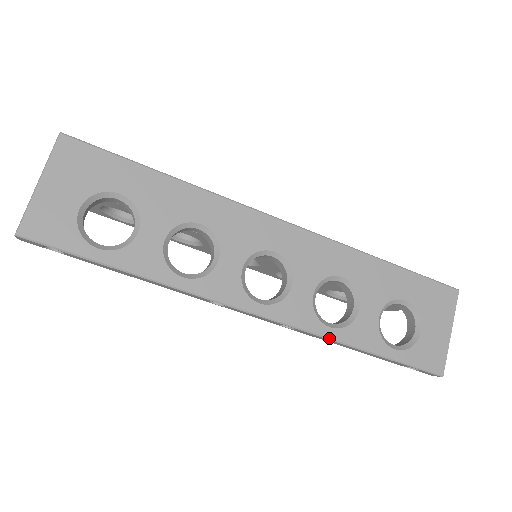
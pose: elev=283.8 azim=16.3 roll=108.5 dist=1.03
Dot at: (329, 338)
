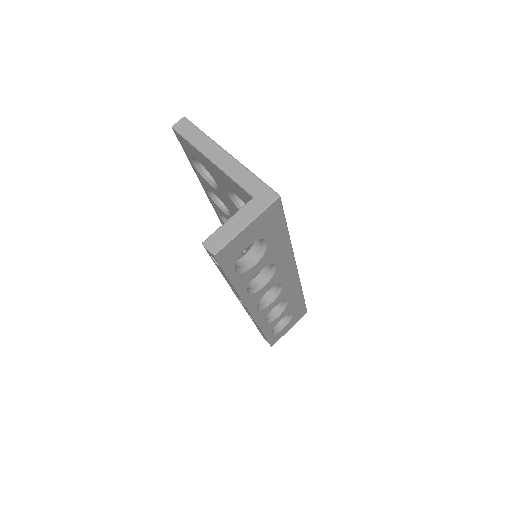
Dot at: (261, 328)
